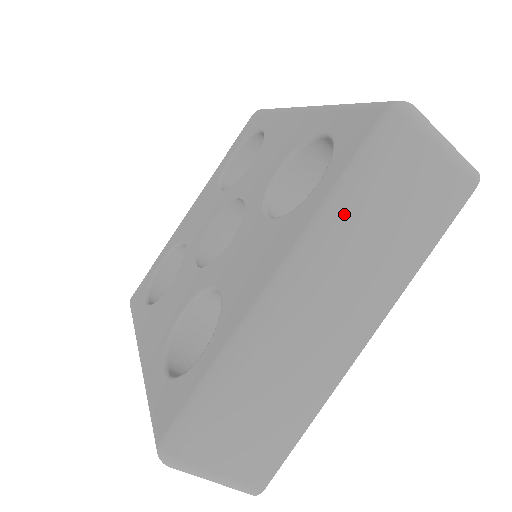
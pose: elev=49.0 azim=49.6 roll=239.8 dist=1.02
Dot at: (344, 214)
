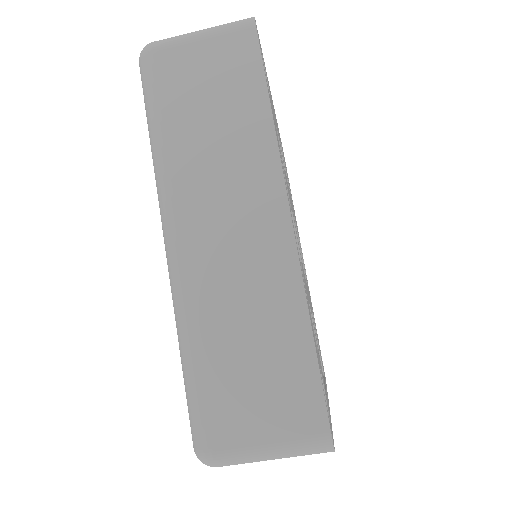
Dot at: (162, 150)
